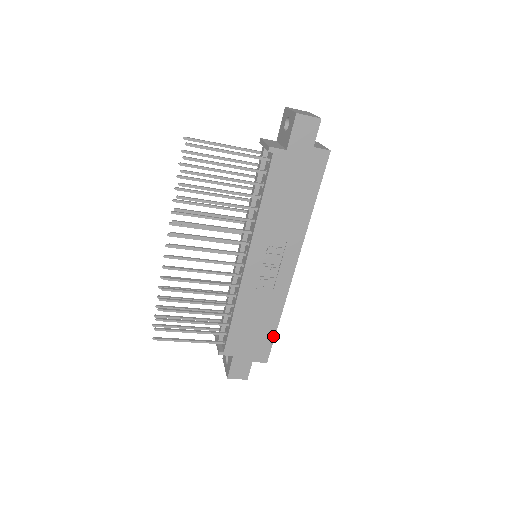
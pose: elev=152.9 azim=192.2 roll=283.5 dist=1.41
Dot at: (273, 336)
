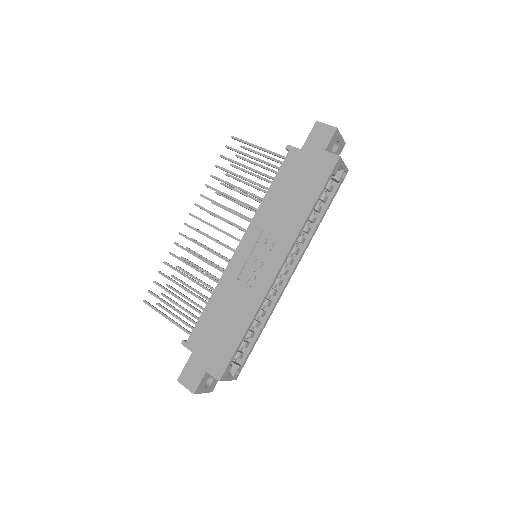
Dot at: (236, 346)
